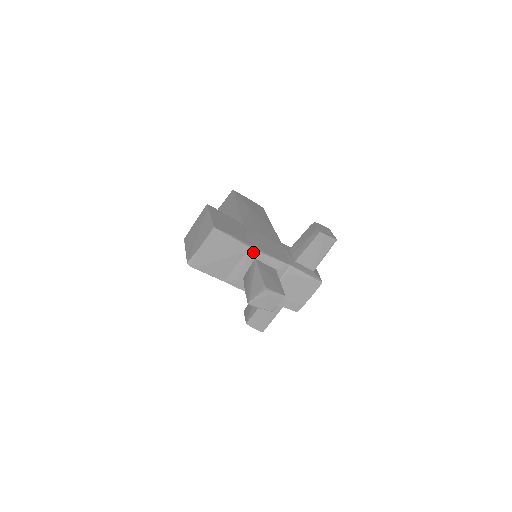
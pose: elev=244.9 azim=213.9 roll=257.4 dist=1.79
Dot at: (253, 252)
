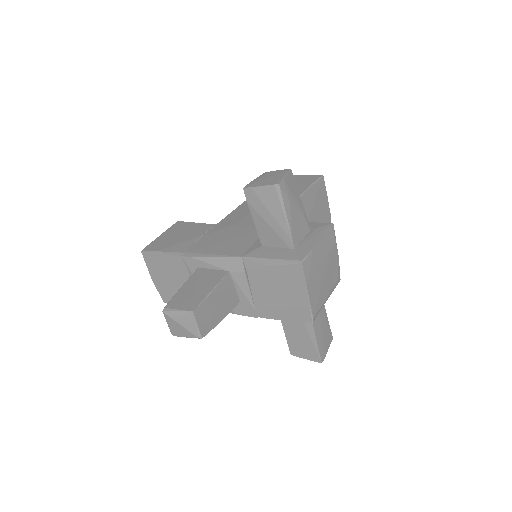
Dot at: (190, 260)
